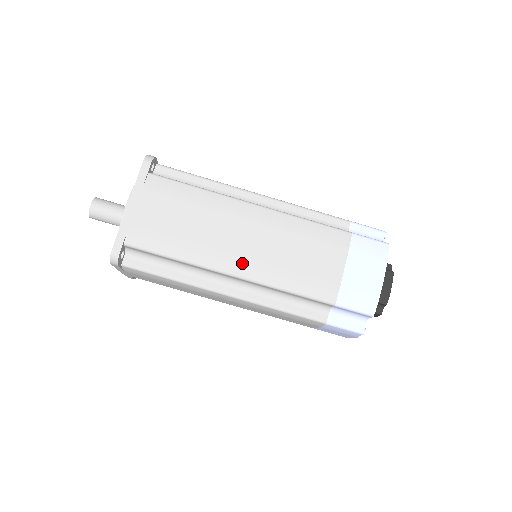
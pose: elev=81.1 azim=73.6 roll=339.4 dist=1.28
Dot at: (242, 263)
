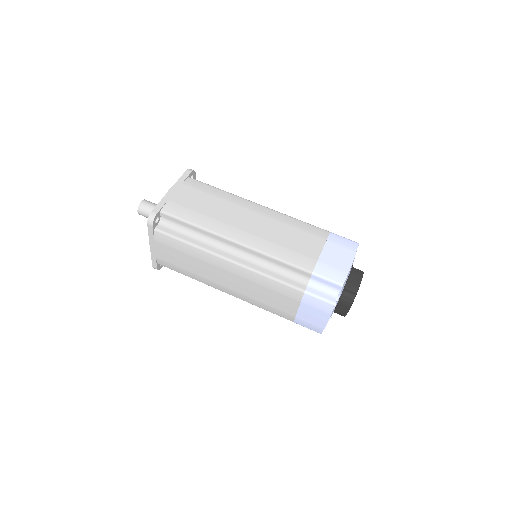
Dot at: (244, 235)
